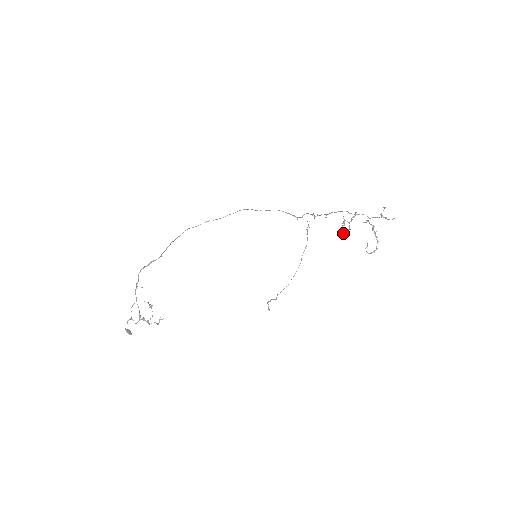
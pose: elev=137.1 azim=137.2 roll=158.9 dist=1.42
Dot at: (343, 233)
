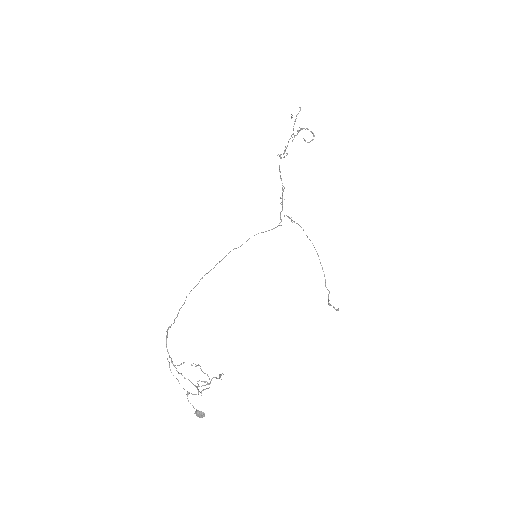
Dot at: (283, 157)
